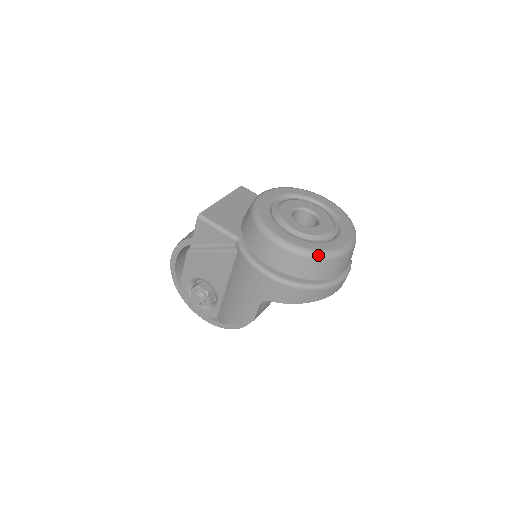
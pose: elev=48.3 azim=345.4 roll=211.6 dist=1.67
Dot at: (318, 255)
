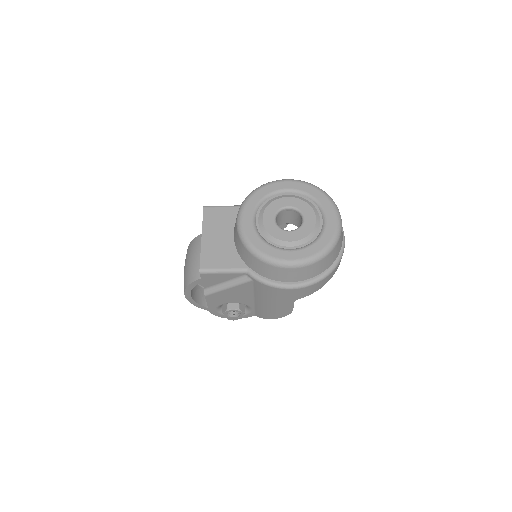
Dot at: (325, 253)
